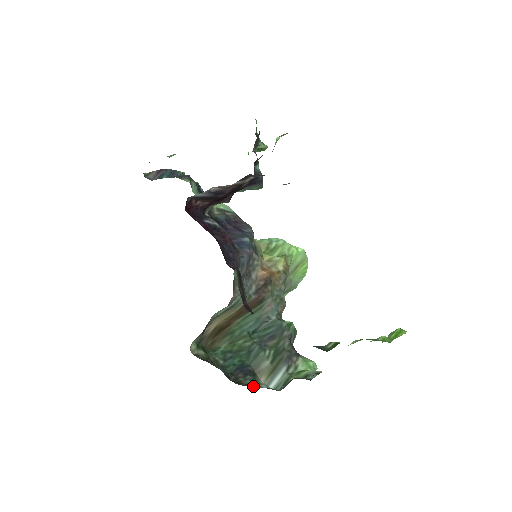
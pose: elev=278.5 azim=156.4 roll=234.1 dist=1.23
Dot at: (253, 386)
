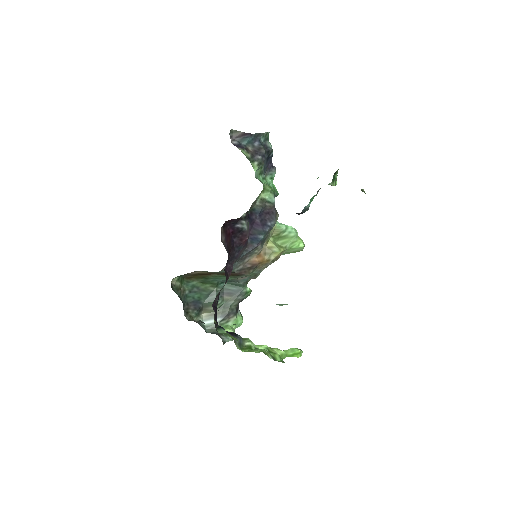
Dot at: (194, 318)
